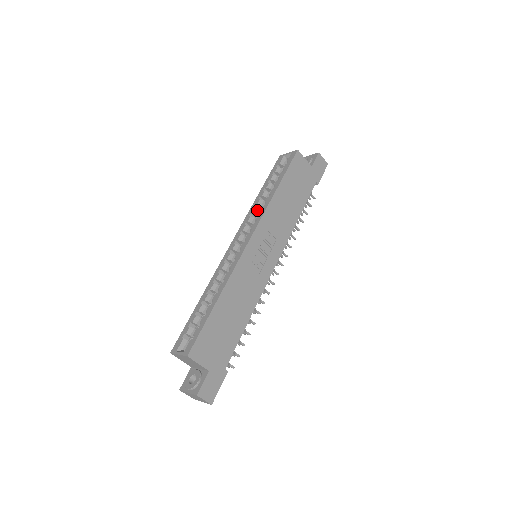
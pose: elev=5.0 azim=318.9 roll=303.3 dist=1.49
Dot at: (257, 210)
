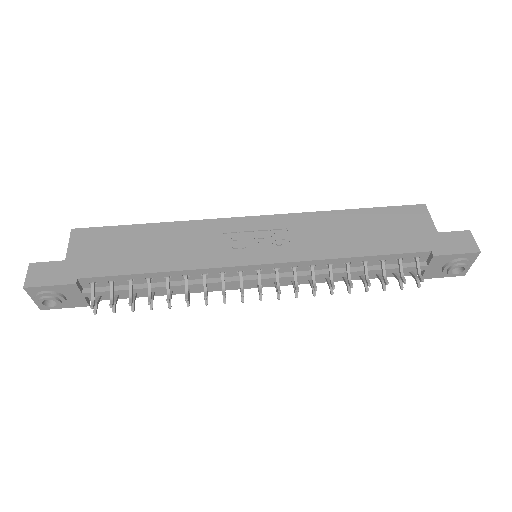
Dot at: occluded
